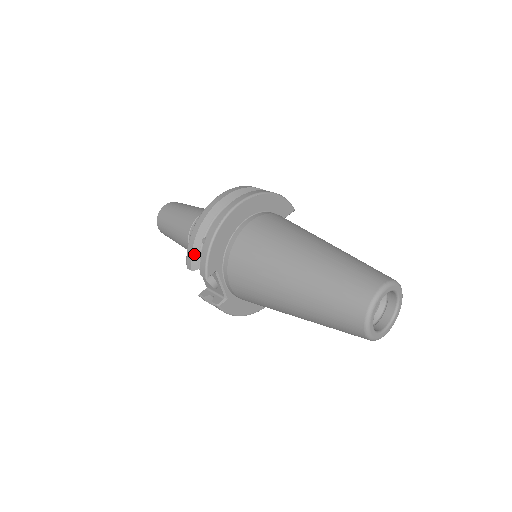
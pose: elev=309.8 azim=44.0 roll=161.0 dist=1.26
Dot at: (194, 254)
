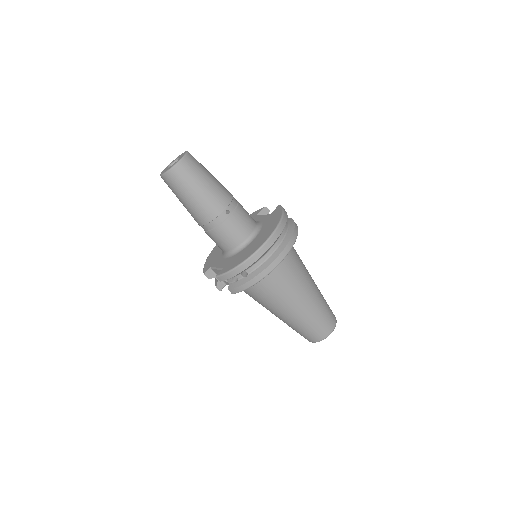
Dot at: occluded
